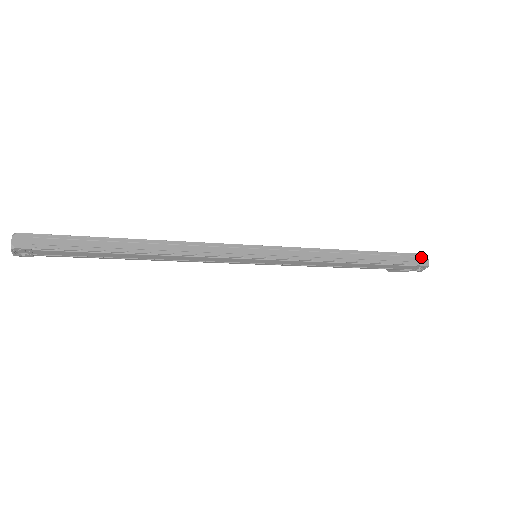
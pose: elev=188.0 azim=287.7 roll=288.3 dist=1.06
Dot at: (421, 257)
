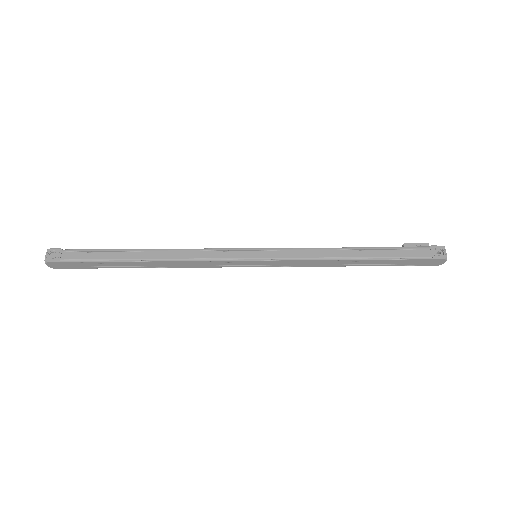
Dot at: (438, 261)
